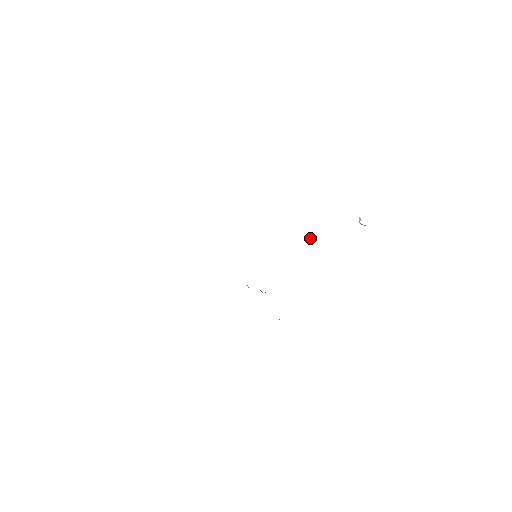
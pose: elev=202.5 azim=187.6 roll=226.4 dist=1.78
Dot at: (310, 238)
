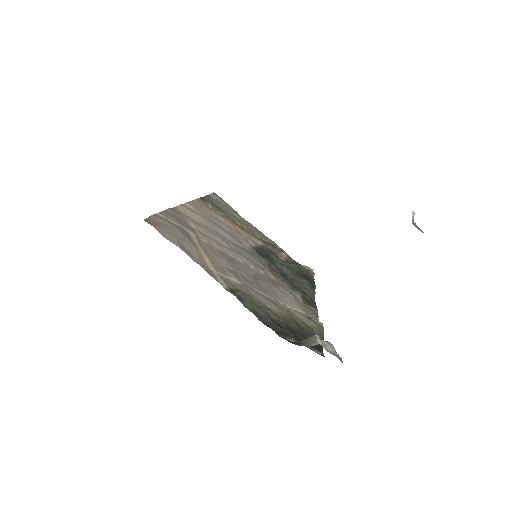
Dot at: (308, 343)
